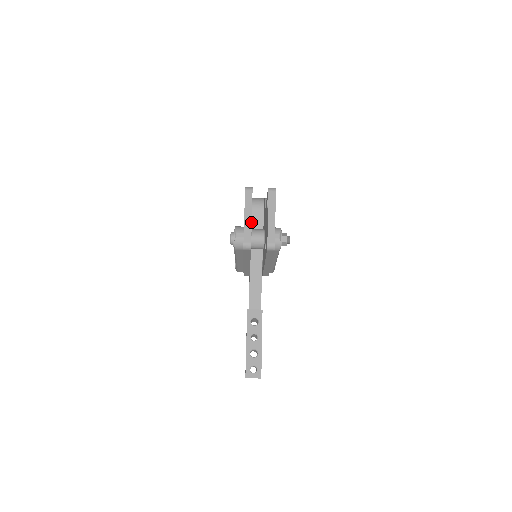
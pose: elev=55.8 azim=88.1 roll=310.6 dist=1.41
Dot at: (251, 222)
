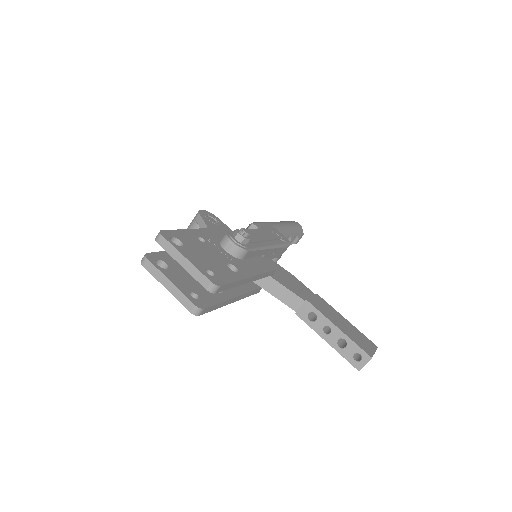
Dot at: (175, 287)
